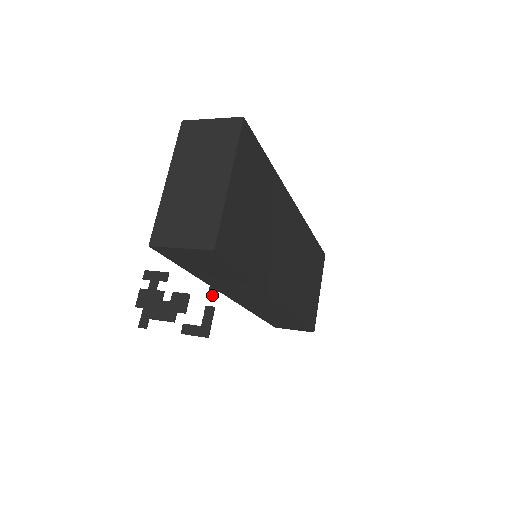
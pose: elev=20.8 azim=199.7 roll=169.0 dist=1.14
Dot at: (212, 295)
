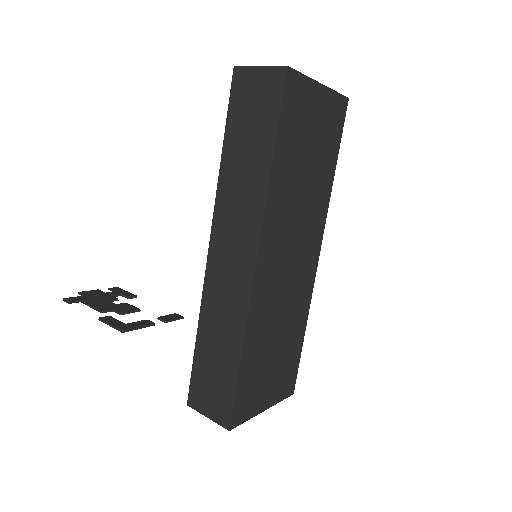
Dot at: (162, 318)
